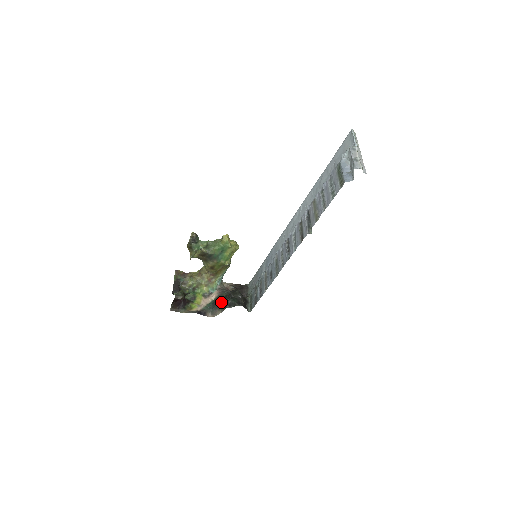
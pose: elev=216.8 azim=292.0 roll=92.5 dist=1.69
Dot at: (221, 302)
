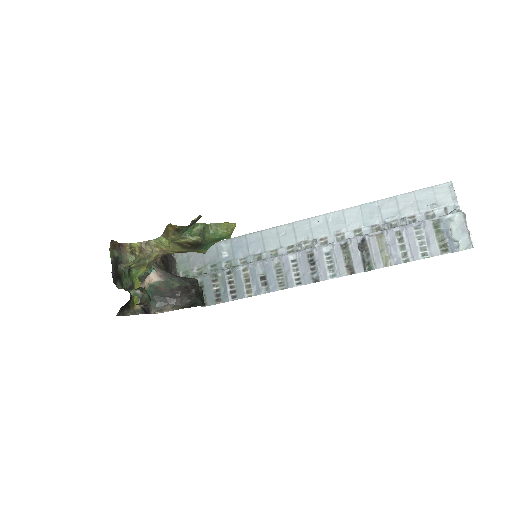
Dot at: (176, 297)
